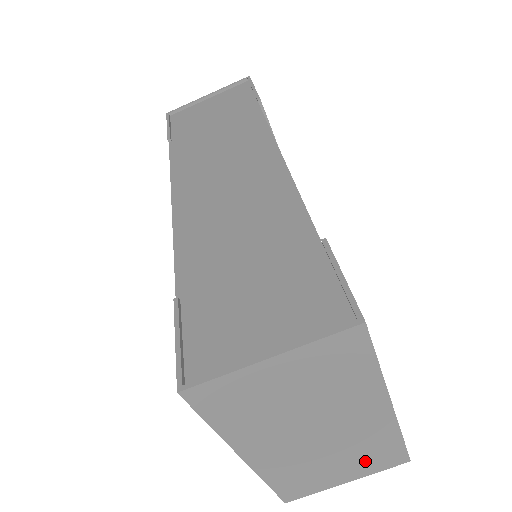
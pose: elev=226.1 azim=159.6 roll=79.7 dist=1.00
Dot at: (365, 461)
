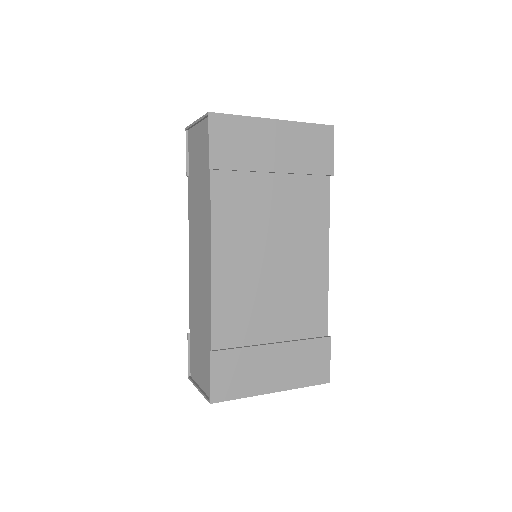
Dot at: occluded
